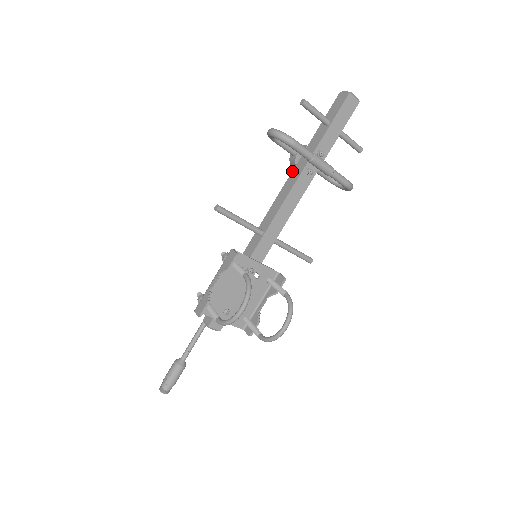
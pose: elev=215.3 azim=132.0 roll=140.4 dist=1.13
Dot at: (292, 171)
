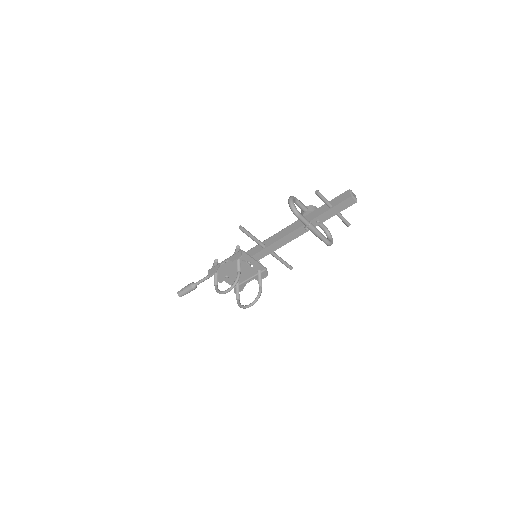
Dot at: (298, 220)
